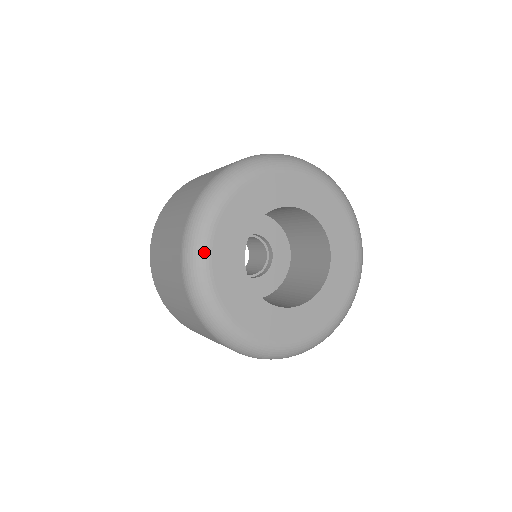
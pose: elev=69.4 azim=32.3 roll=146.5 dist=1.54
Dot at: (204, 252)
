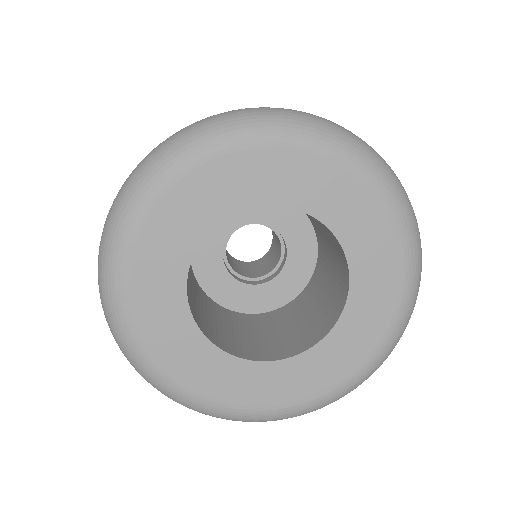
Dot at: (153, 372)
